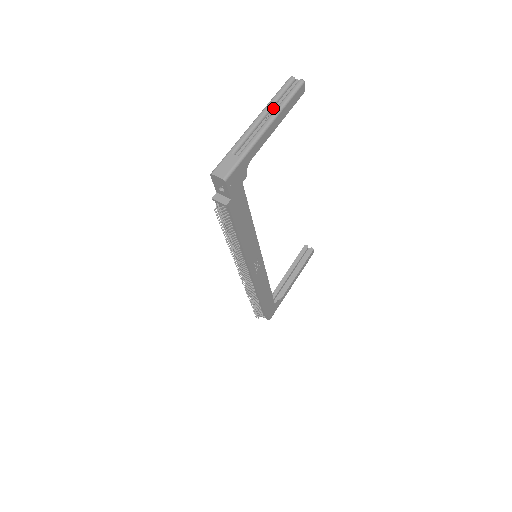
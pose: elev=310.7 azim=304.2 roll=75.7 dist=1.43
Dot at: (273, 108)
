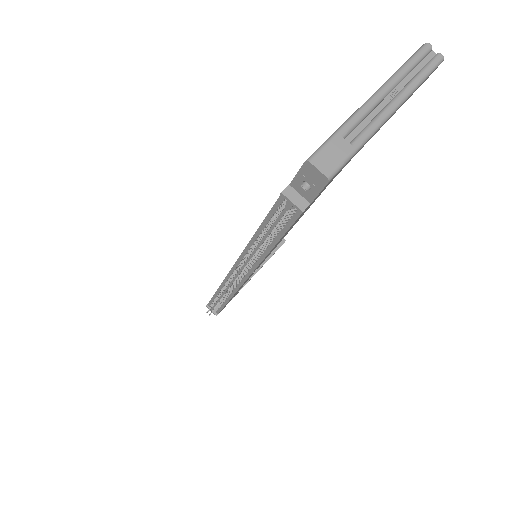
Dot at: (400, 82)
